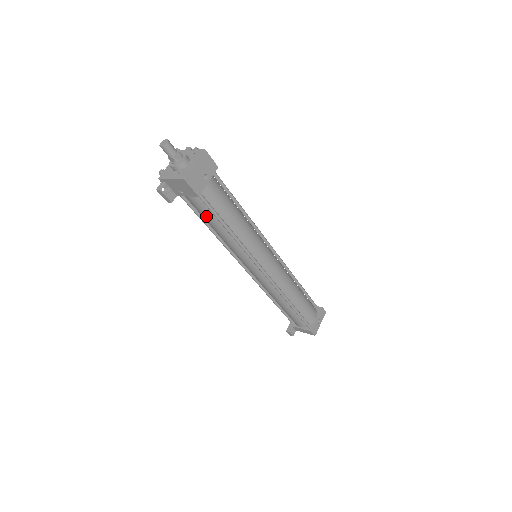
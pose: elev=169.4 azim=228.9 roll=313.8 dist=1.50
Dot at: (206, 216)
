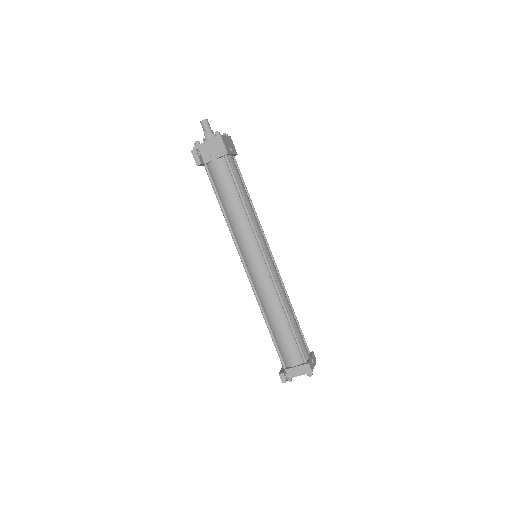
Dot at: (225, 185)
